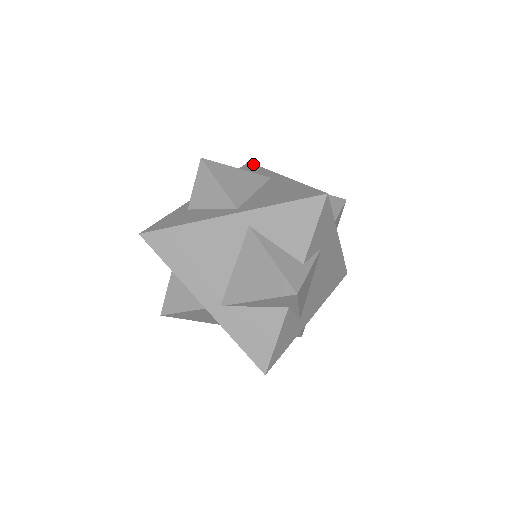
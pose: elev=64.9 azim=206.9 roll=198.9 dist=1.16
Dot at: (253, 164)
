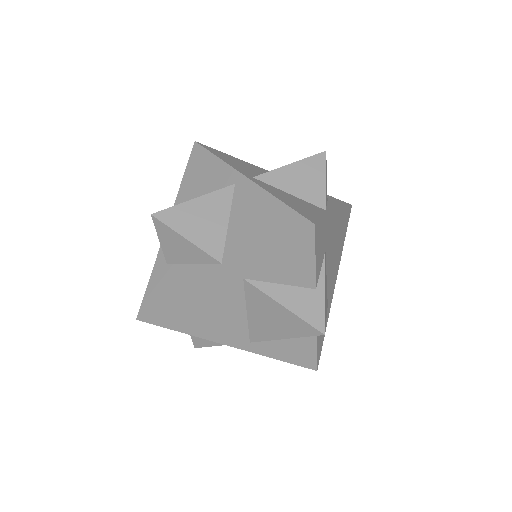
Dot at: (202, 147)
